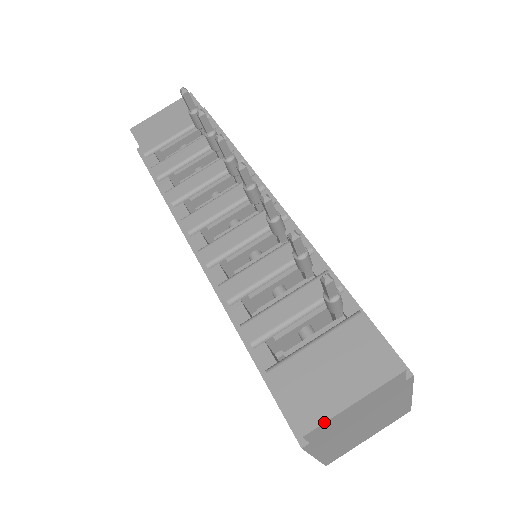
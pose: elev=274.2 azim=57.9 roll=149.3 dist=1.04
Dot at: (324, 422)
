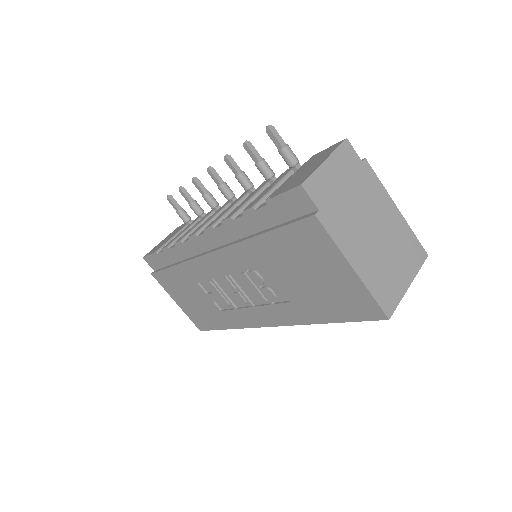
Dot at: (311, 174)
